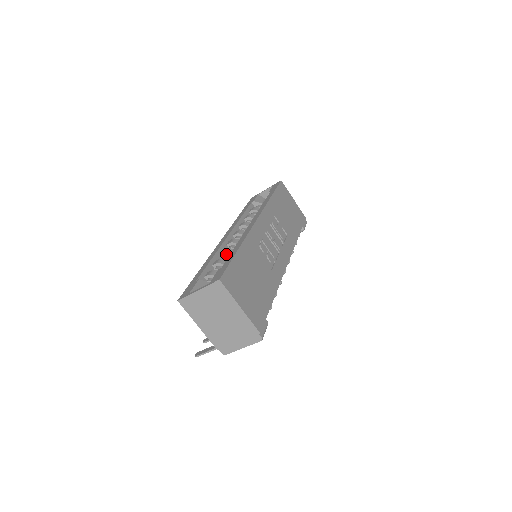
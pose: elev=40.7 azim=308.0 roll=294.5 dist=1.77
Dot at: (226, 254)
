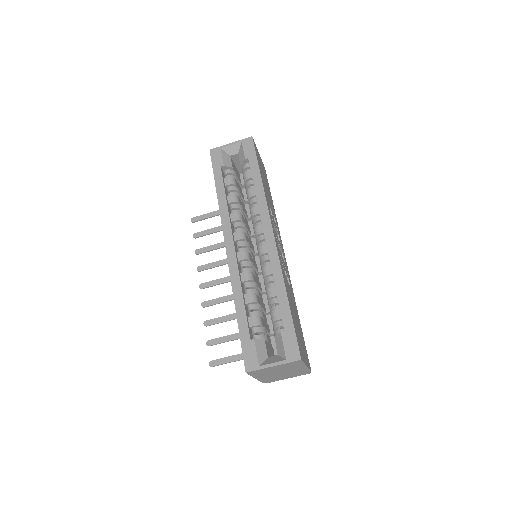
Dot at: (249, 281)
